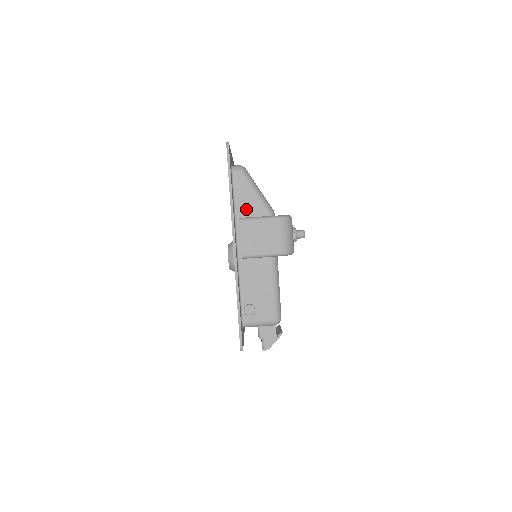
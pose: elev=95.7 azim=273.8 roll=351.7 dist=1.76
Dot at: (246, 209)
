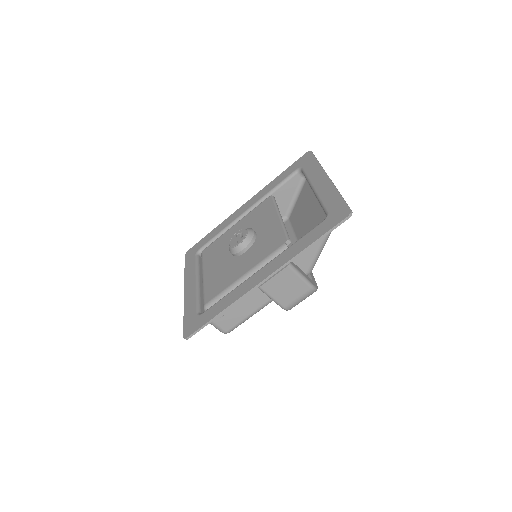
Dot at: (300, 255)
